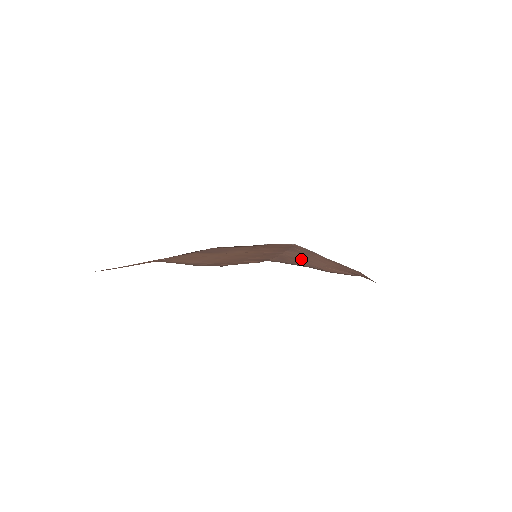
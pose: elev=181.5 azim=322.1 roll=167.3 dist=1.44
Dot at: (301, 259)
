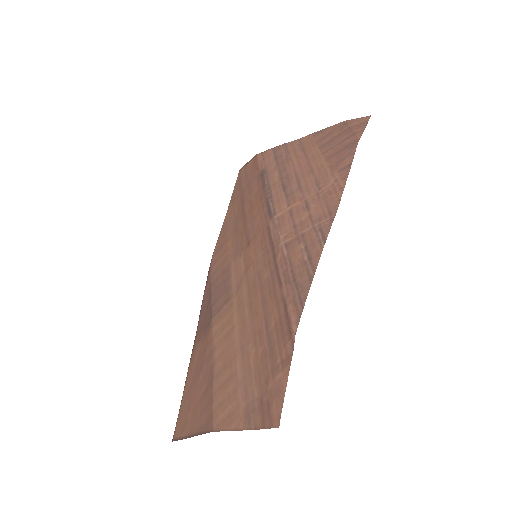
Dot at: (298, 224)
